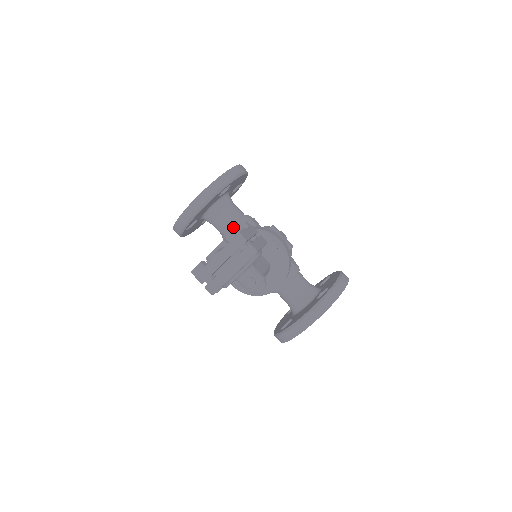
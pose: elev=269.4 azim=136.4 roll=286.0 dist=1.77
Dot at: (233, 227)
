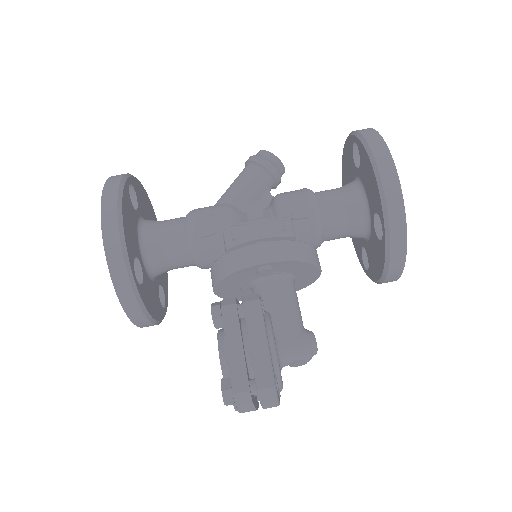
Dot at: (197, 264)
